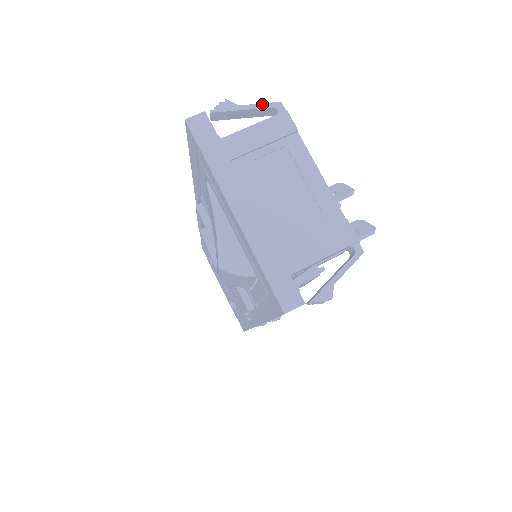
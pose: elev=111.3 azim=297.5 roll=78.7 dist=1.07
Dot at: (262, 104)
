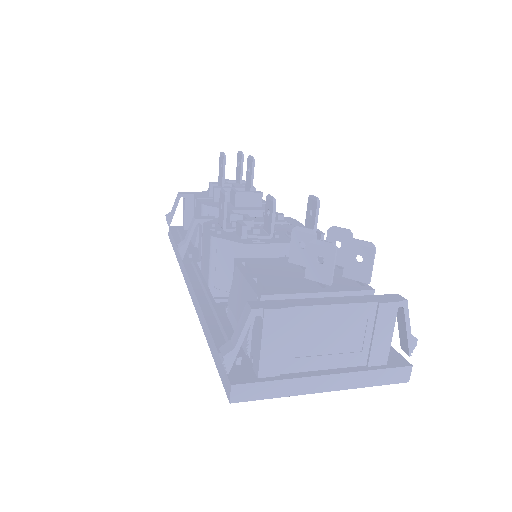
Dot at: (244, 327)
